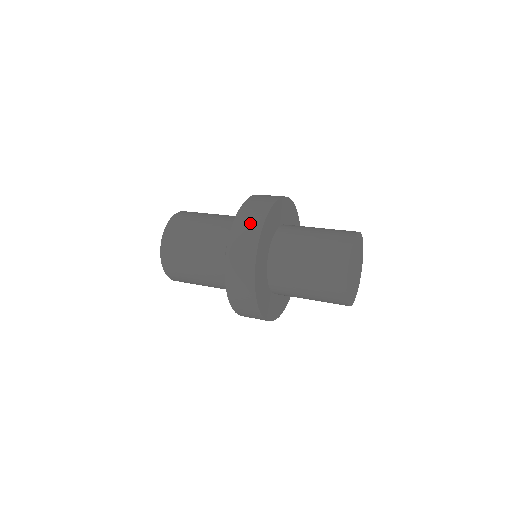
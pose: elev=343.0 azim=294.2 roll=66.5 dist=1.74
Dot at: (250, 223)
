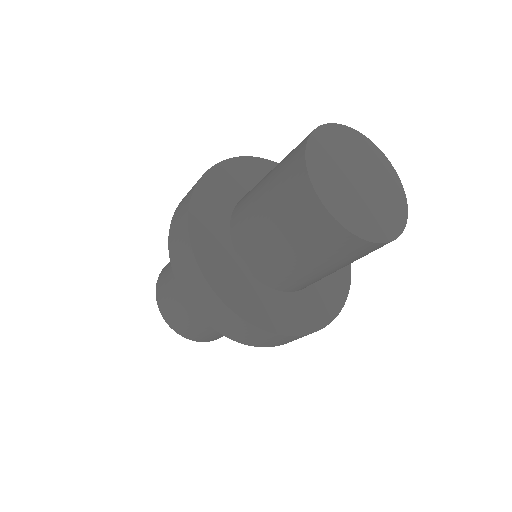
Dot at: occluded
